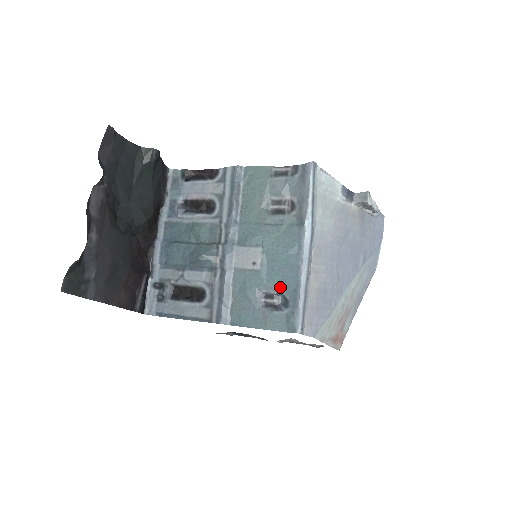
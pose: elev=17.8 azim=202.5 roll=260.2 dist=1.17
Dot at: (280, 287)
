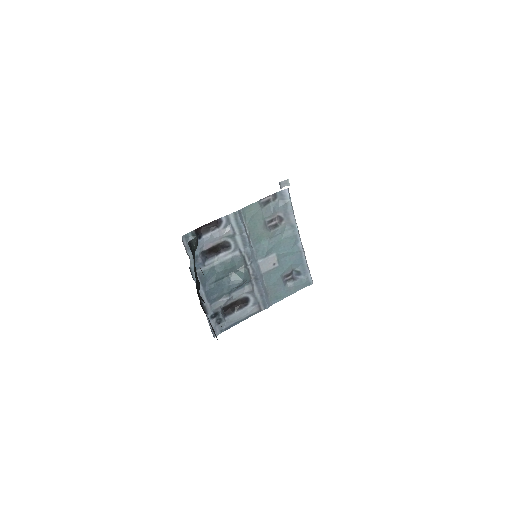
Dot at: (293, 267)
